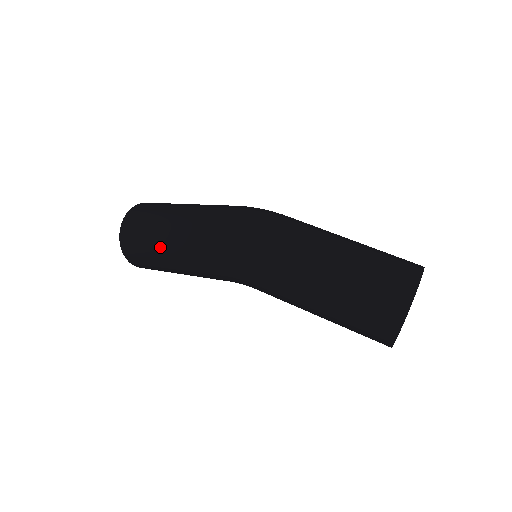
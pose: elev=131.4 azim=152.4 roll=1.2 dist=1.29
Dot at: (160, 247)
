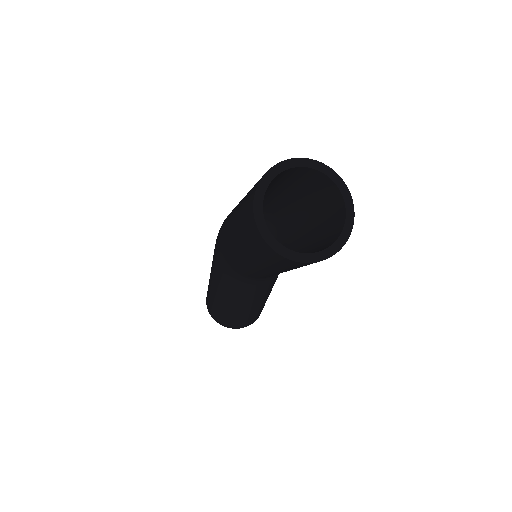
Dot at: occluded
